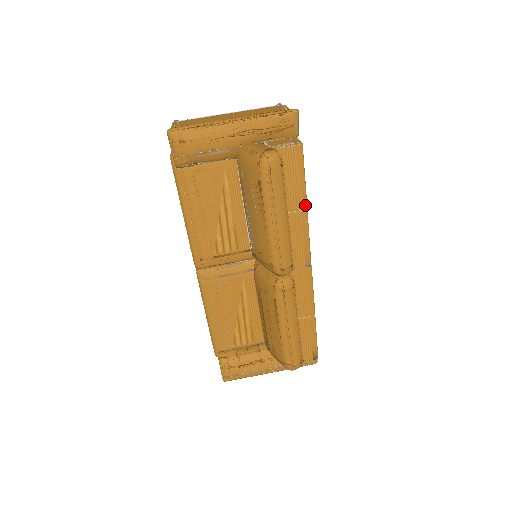
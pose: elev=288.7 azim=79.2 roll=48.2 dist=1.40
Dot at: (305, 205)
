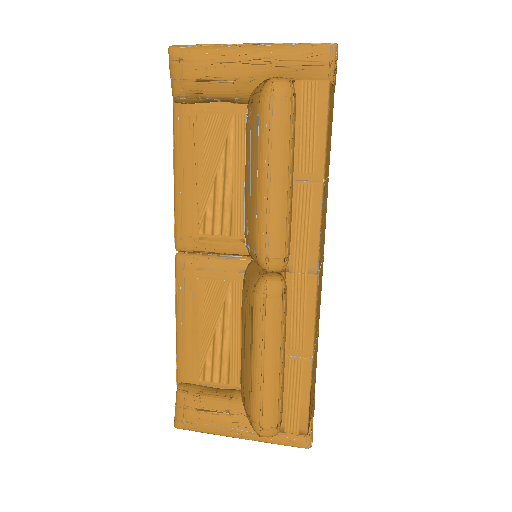
Dot at: (321, 174)
